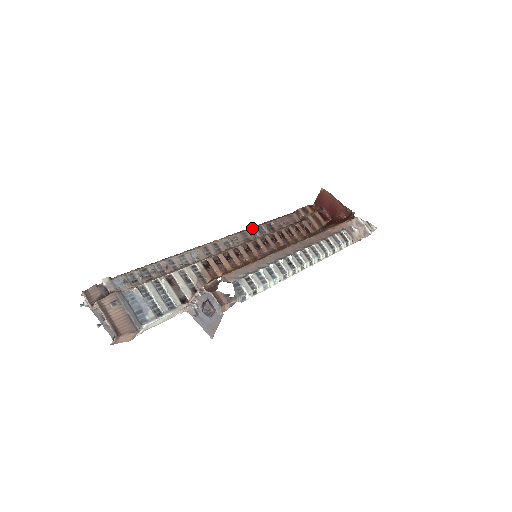
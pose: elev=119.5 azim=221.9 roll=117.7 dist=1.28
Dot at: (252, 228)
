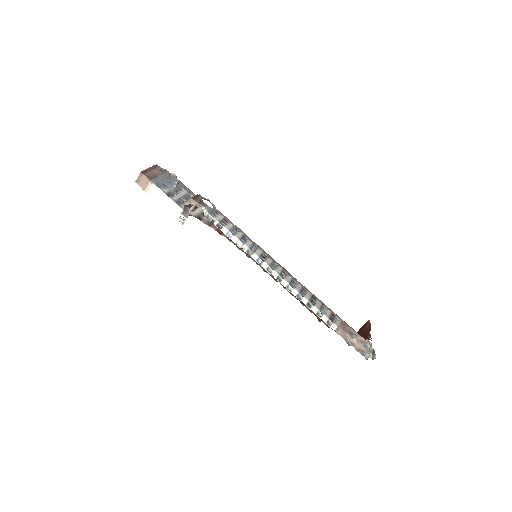
Dot at: occluded
